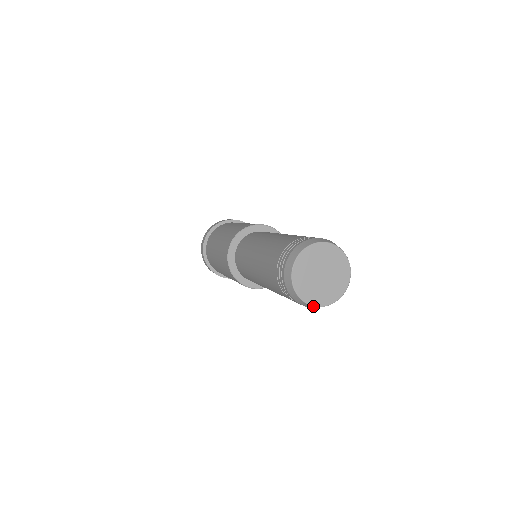
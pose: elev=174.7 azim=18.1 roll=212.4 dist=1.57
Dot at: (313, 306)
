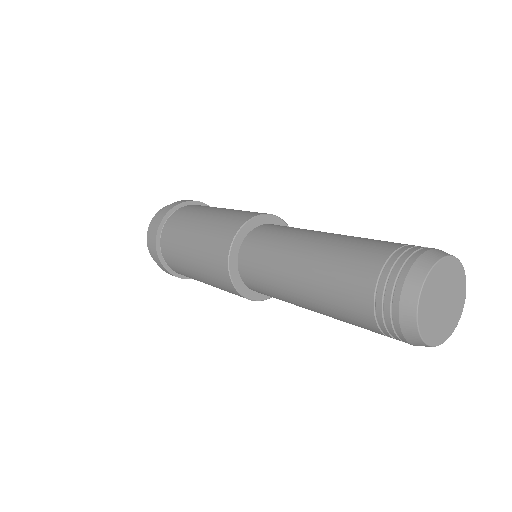
Dot at: occluded
